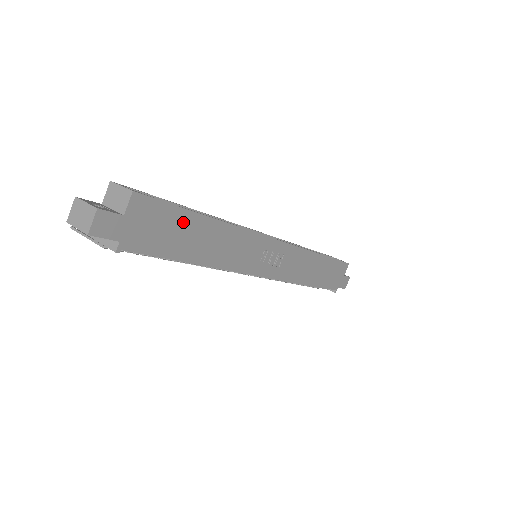
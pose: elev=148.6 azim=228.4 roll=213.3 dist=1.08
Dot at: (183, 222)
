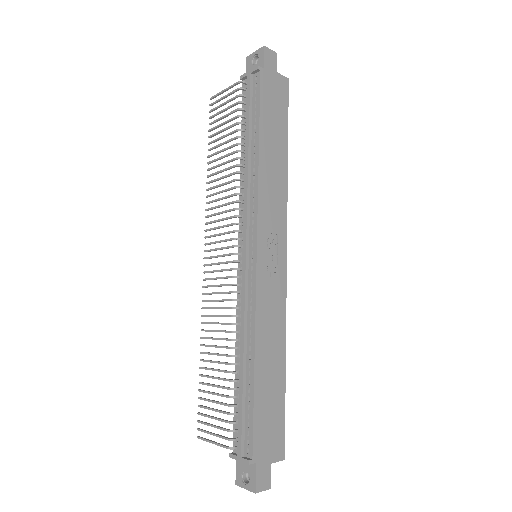
Dot at: (281, 125)
